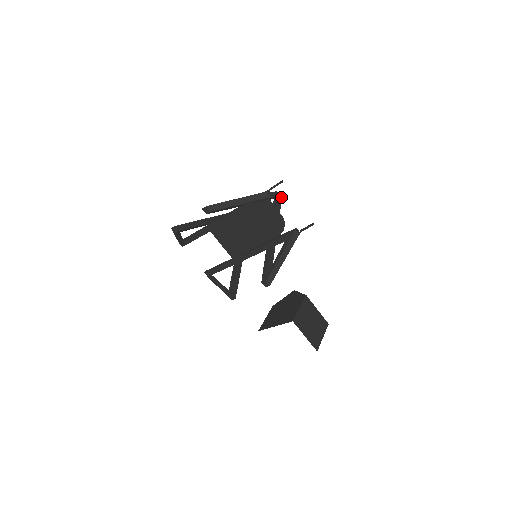
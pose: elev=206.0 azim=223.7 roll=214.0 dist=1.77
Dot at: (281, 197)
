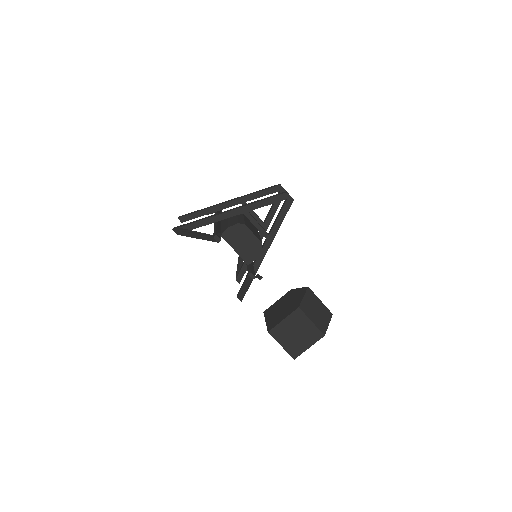
Dot at: (293, 199)
